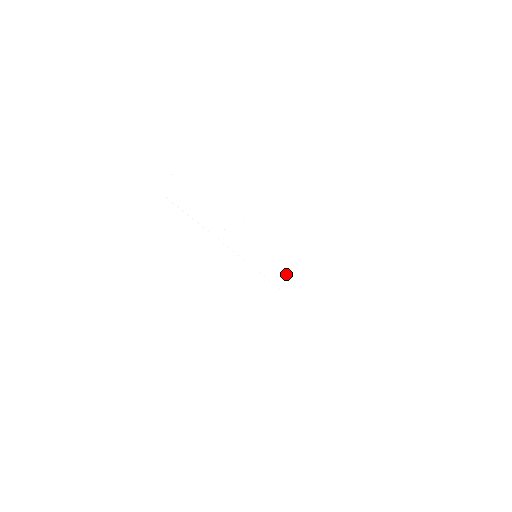
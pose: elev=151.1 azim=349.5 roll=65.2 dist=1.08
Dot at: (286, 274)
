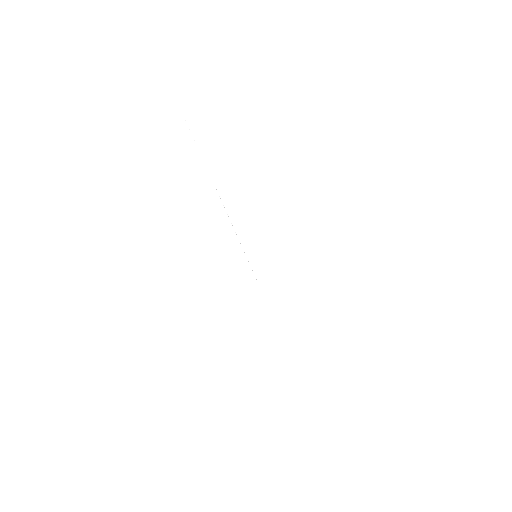
Dot at: (269, 276)
